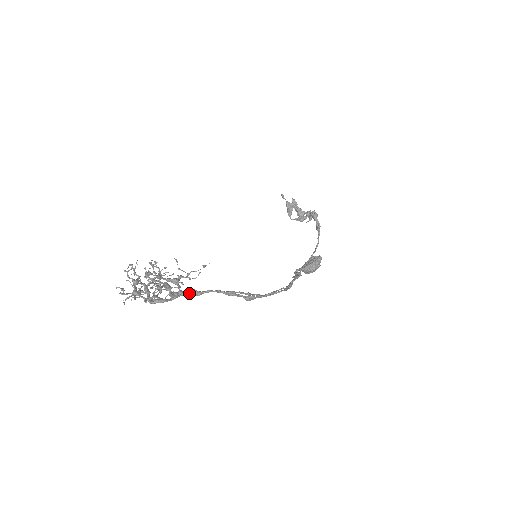
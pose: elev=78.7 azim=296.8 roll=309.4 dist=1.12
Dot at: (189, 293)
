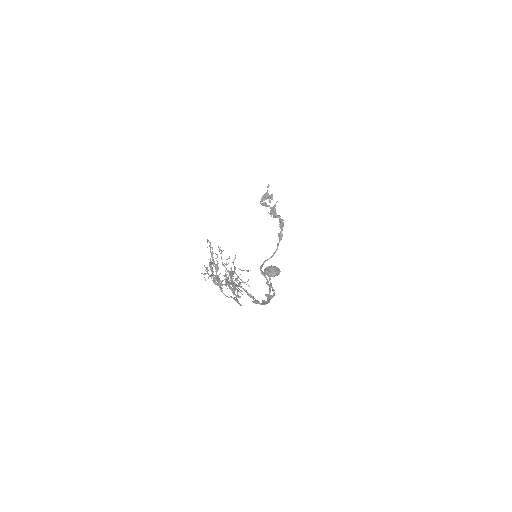
Dot at: (232, 284)
